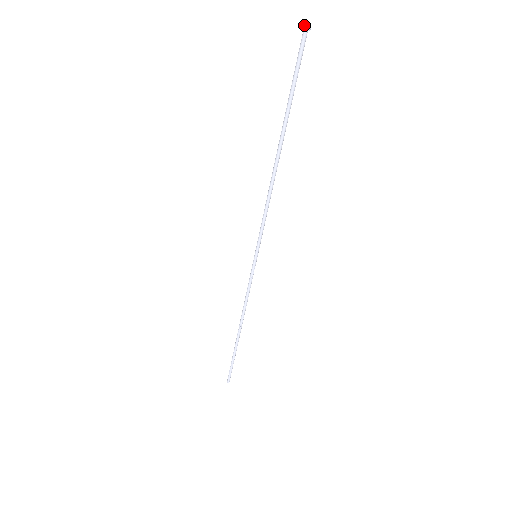
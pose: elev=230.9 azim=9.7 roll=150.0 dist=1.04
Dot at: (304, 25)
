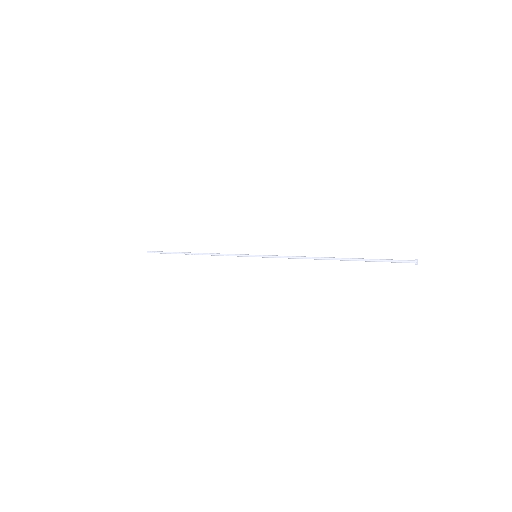
Dot at: (417, 263)
